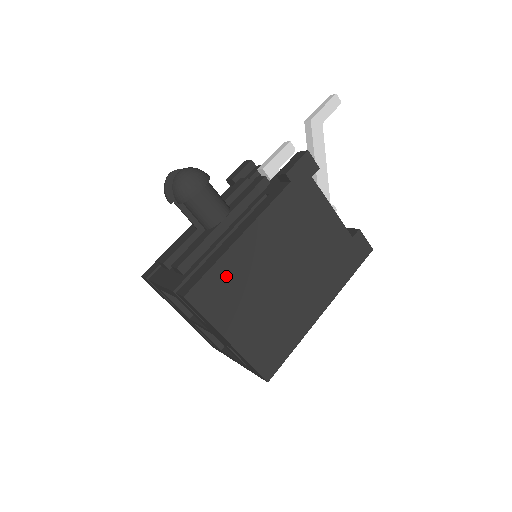
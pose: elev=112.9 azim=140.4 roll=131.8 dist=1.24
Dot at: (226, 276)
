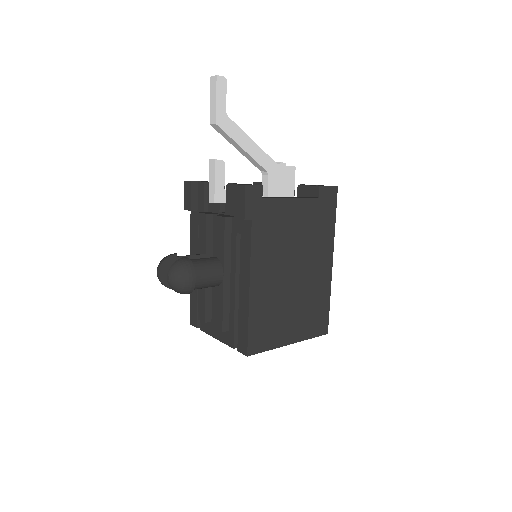
Dot at: (260, 319)
